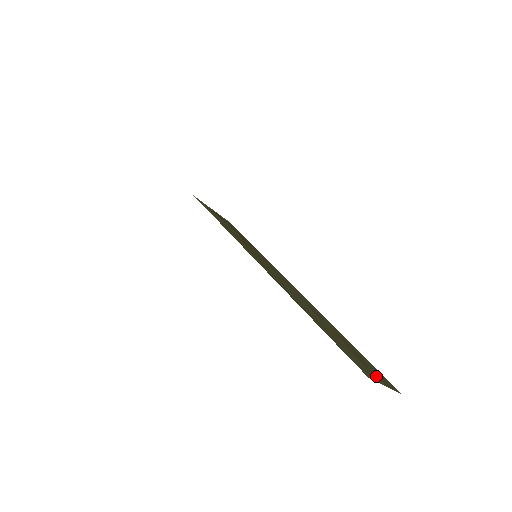
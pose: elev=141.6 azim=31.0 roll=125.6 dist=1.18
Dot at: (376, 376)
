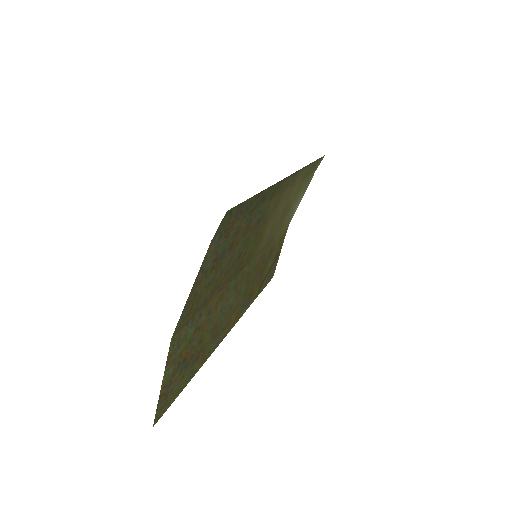
Dot at: (171, 375)
